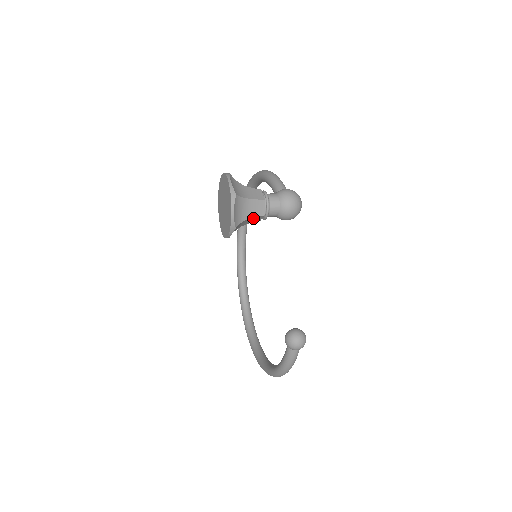
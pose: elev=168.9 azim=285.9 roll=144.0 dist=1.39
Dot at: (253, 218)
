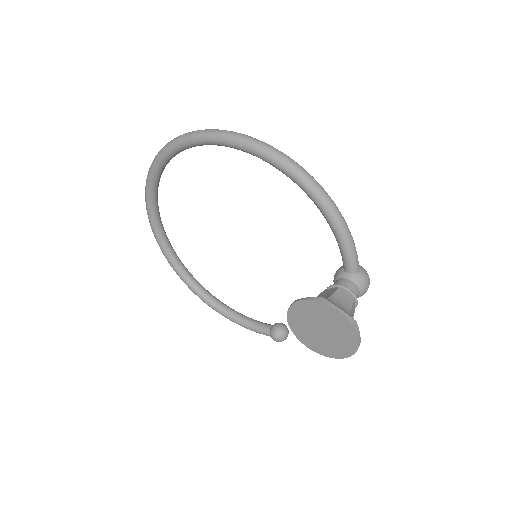
Dot at: occluded
